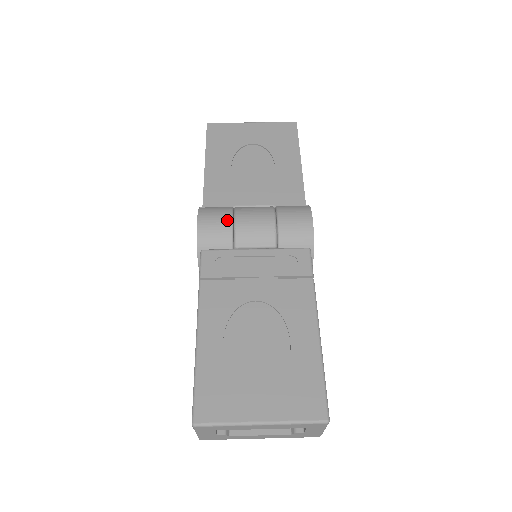
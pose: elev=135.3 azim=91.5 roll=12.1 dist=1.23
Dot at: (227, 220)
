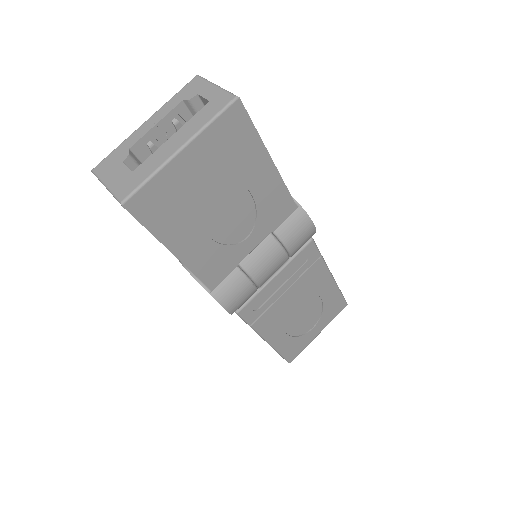
Dot at: (250, 288)
